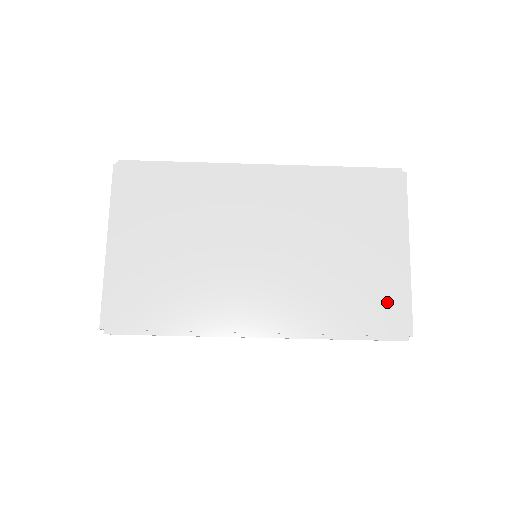
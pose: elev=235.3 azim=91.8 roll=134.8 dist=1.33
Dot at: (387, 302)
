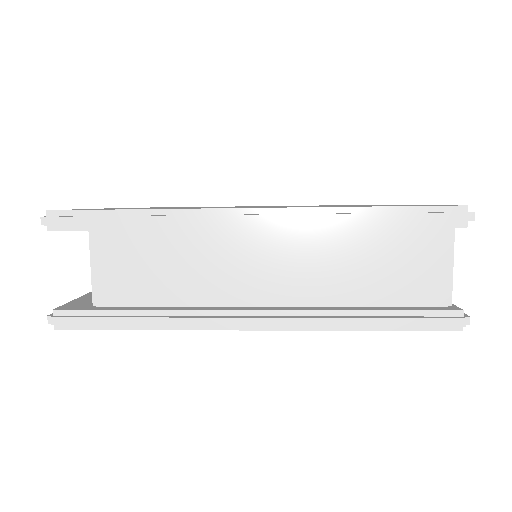
Dot at: occluded
